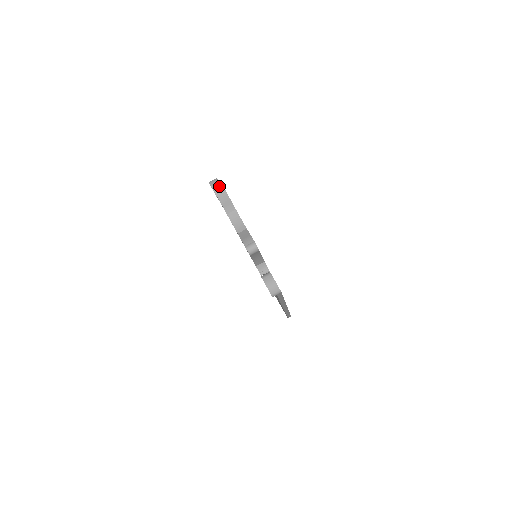
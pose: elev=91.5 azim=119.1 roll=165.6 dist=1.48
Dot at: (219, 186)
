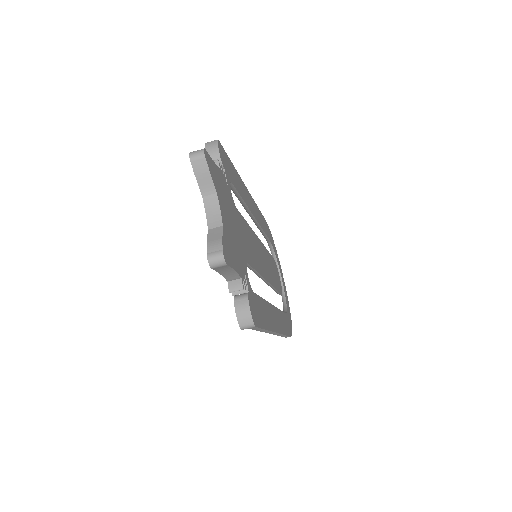
Dot at: (199, 152)
